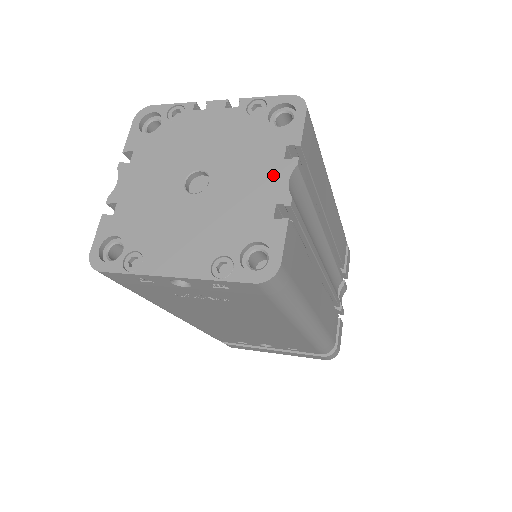
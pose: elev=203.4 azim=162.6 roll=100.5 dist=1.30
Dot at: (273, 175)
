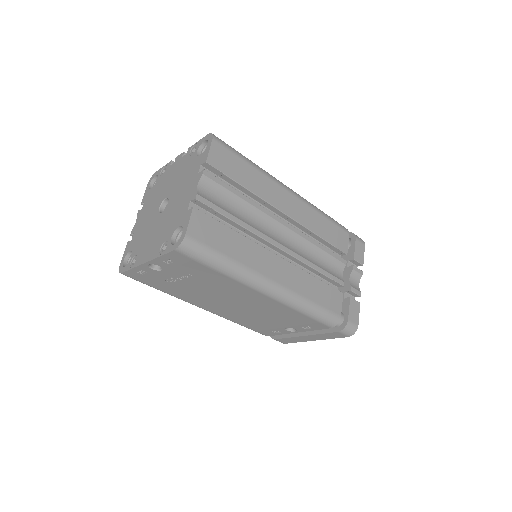
Dot at: (192, 185)
